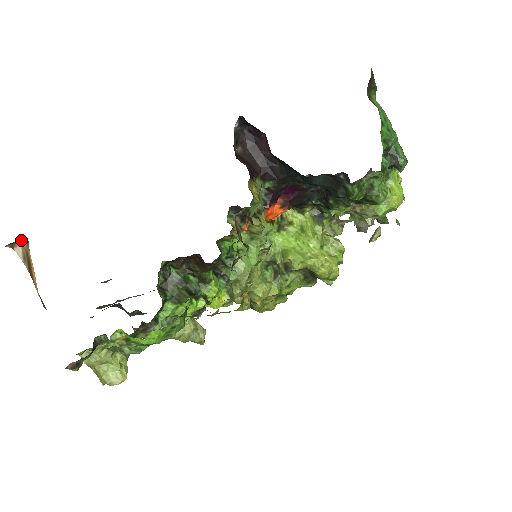
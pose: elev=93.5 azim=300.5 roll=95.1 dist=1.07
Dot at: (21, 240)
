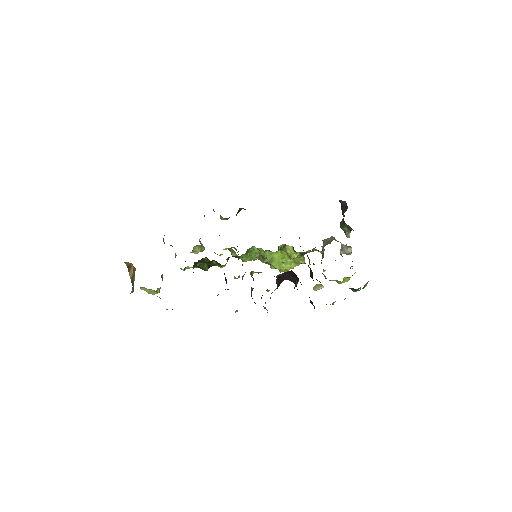
Dot at: occluded
